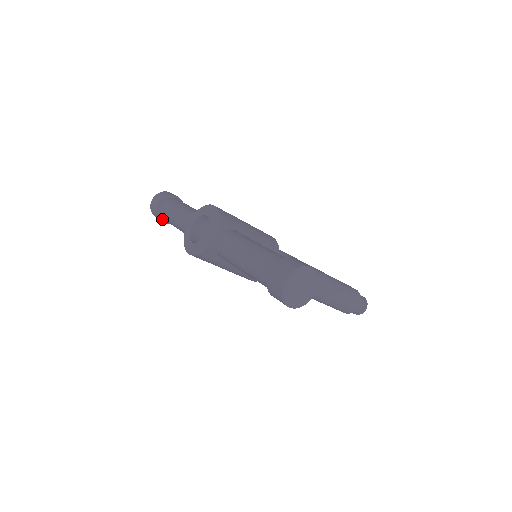
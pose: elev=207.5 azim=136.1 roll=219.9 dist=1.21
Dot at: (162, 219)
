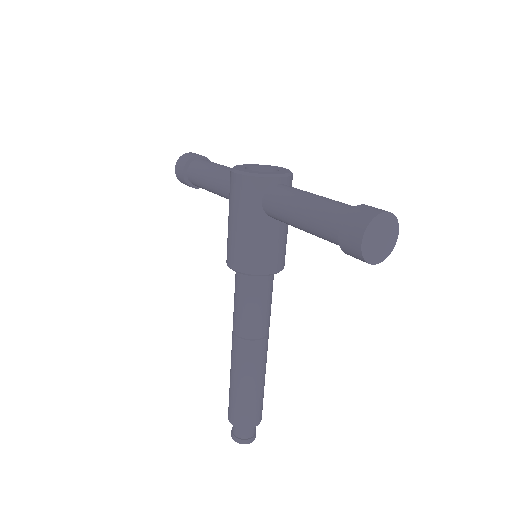
Dot at: (186, 168)
